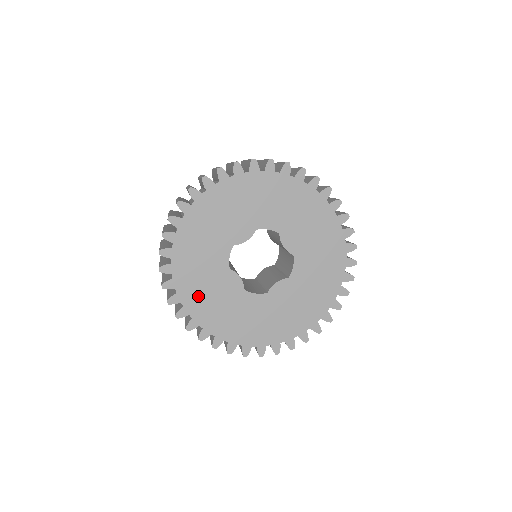
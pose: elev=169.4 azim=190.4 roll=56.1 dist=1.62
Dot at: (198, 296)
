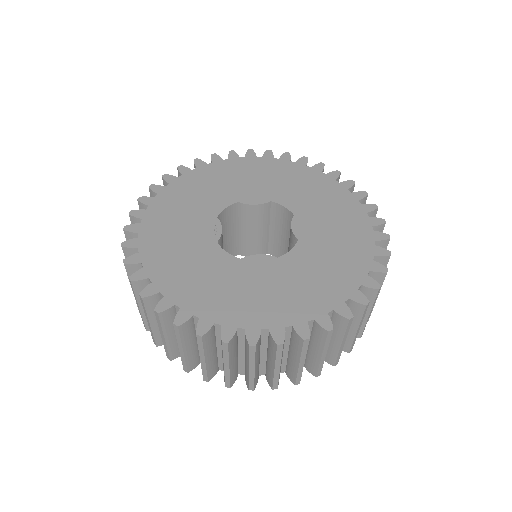
Dot at: (164, 222)
